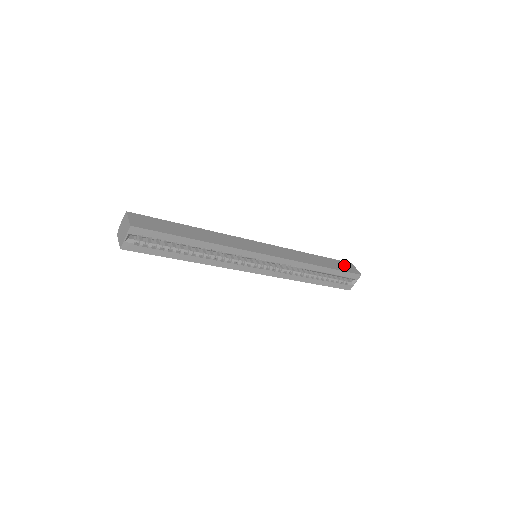
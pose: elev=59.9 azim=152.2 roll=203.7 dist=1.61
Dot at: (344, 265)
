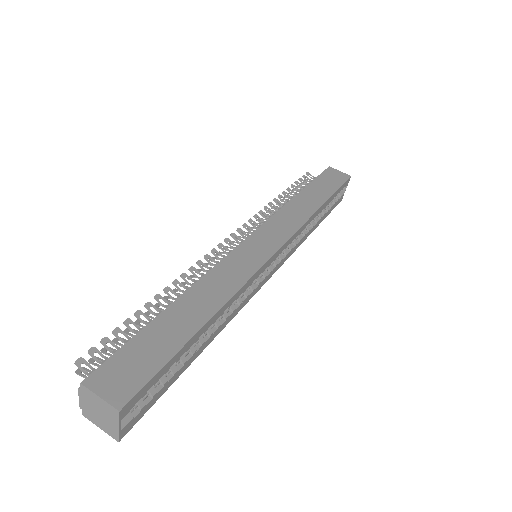
Dot at: (329, 178)
